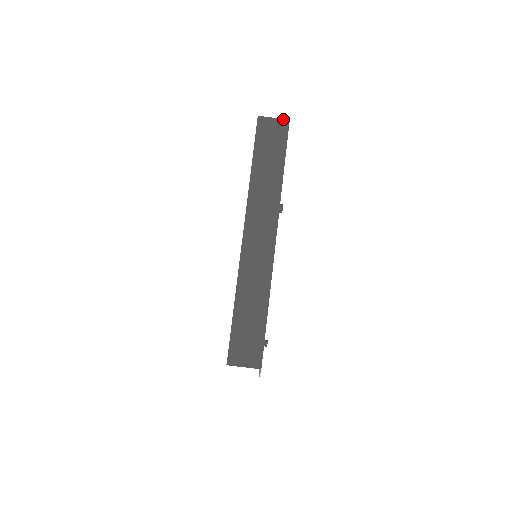
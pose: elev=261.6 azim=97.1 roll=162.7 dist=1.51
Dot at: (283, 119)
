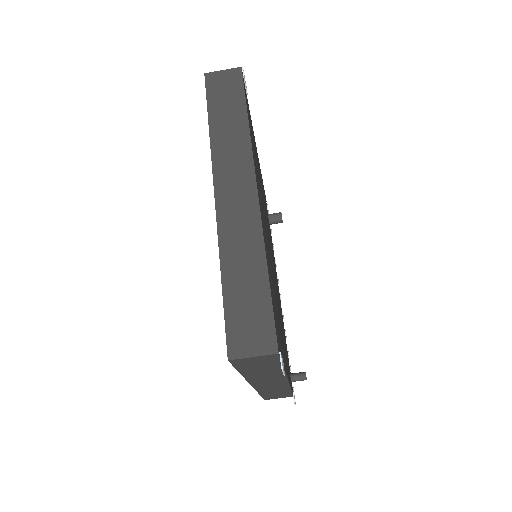
Dot at: (234, 68)
